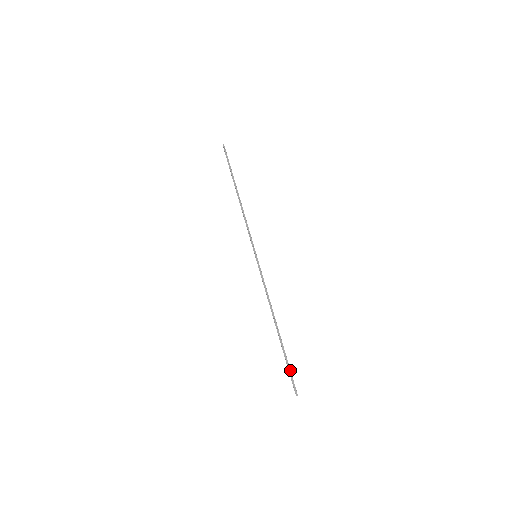
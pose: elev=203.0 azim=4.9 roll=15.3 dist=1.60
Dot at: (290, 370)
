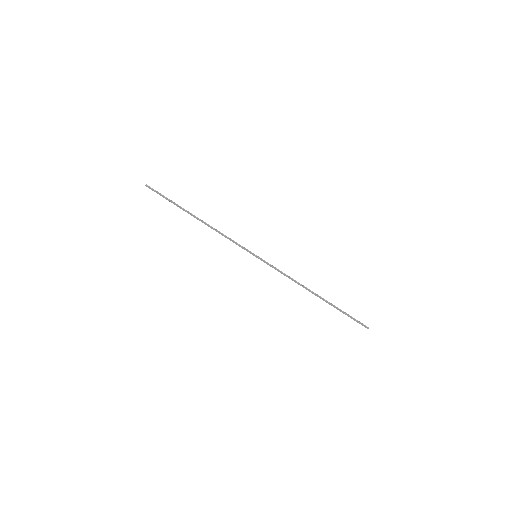
Dot at: (350, 317)
